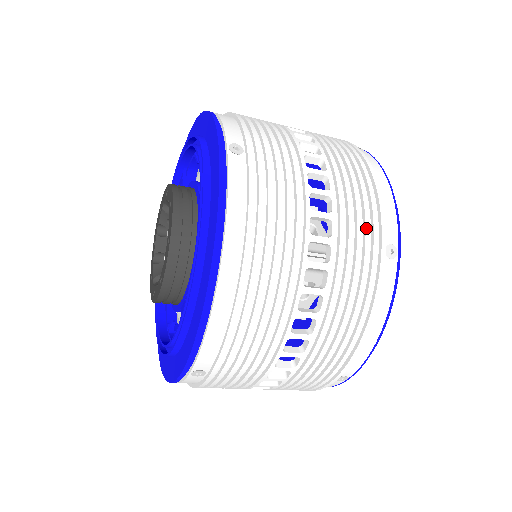
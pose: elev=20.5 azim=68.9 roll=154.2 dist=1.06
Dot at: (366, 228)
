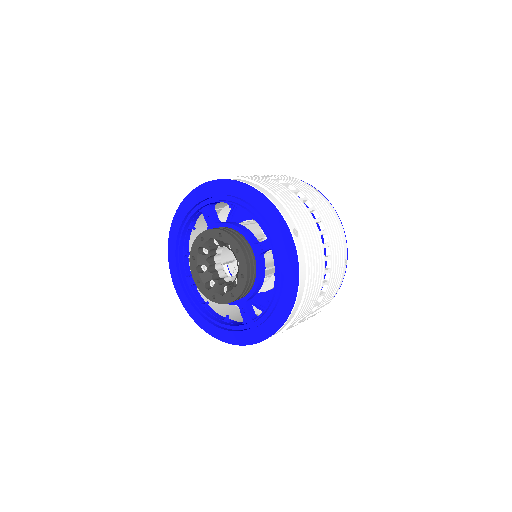
Dot at: (340, 257)
